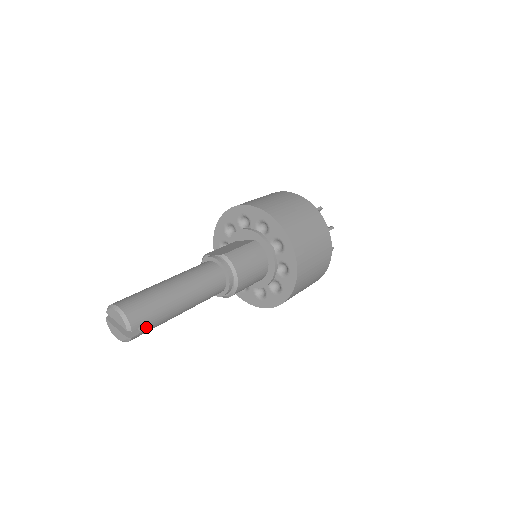
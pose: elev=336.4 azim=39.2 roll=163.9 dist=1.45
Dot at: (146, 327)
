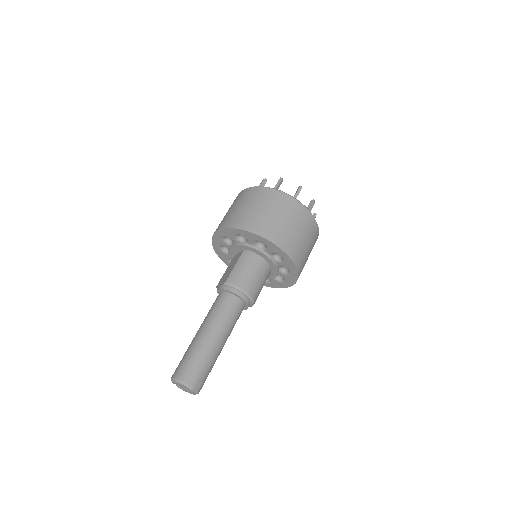
Dot at: (203, 377)
